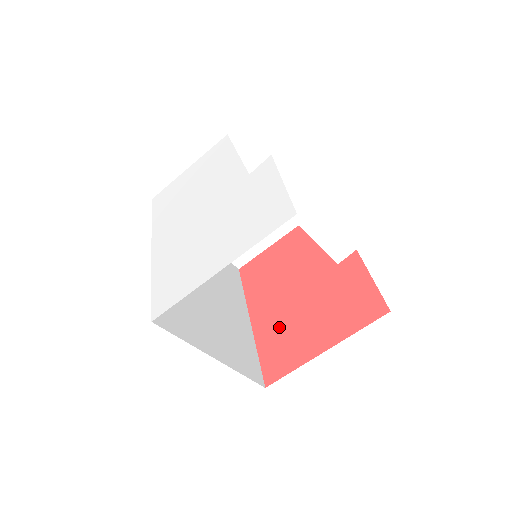
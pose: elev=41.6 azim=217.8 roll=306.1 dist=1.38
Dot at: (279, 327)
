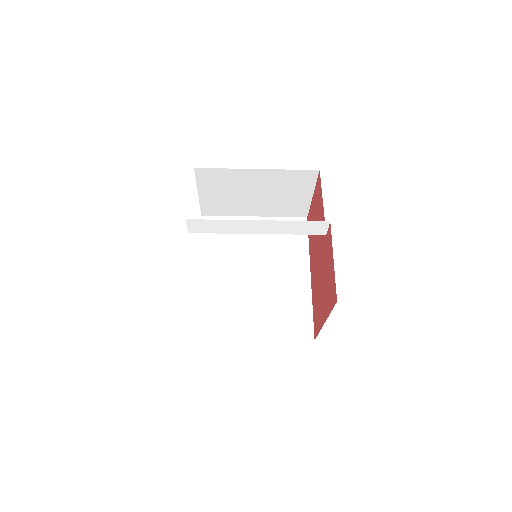
Dot at: (315, 289)
